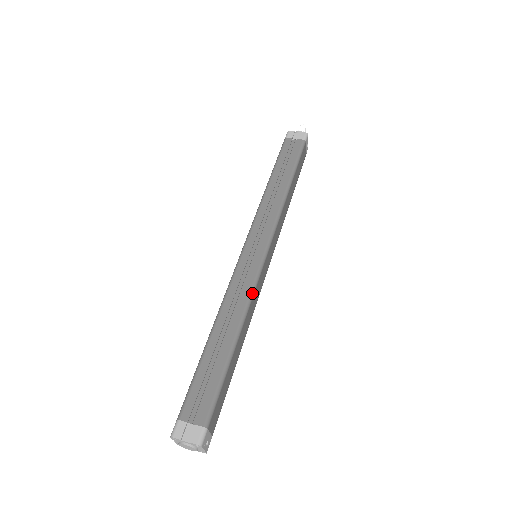
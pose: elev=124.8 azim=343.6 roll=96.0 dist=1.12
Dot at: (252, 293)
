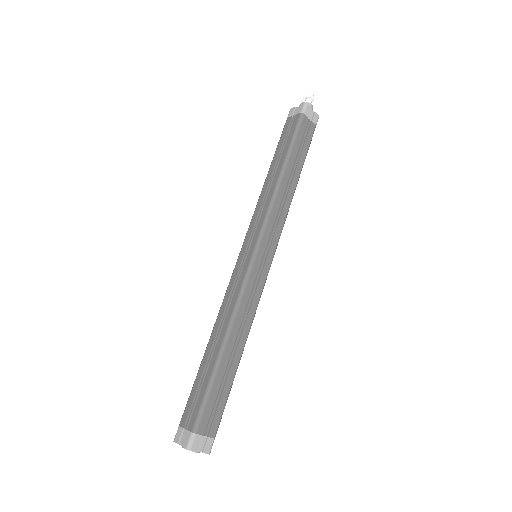
Dot at: occluded
